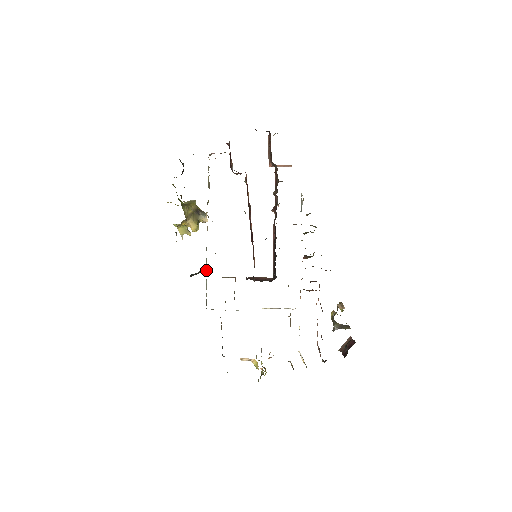
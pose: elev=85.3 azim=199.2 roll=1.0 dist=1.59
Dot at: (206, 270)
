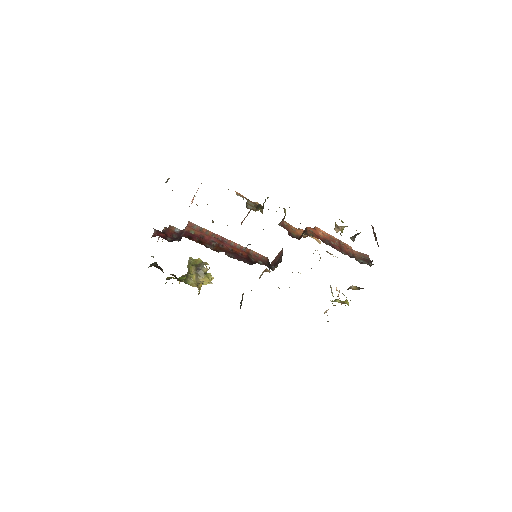
Dot at: occluded
